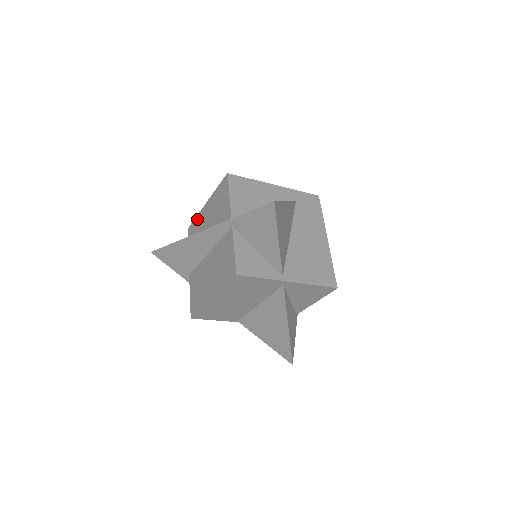
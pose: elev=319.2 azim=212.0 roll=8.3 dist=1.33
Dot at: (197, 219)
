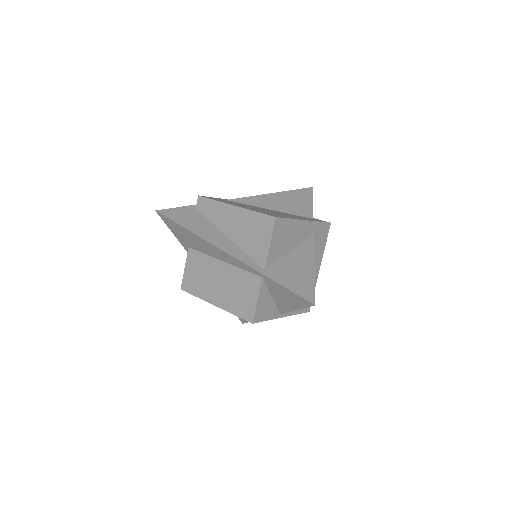
Dot at: (216, 206)
